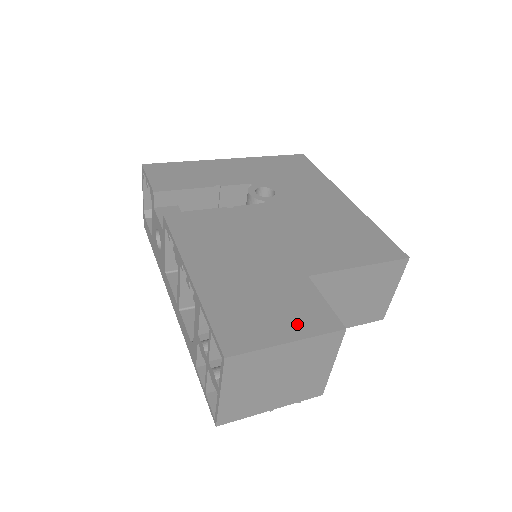
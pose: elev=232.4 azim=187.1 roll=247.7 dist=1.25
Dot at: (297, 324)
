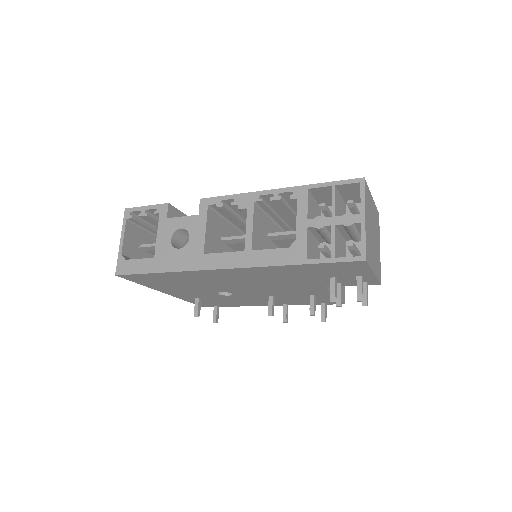
Dot at: occluded
